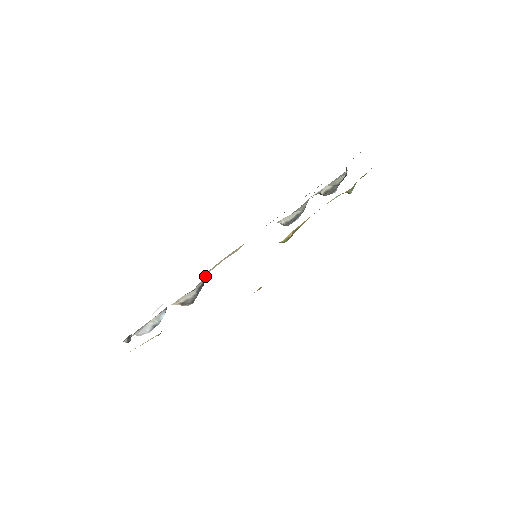
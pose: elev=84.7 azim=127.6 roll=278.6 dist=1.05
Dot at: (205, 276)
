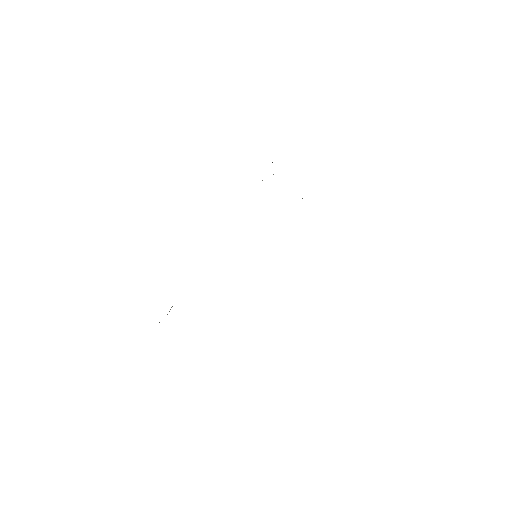
Dot at: occluded
